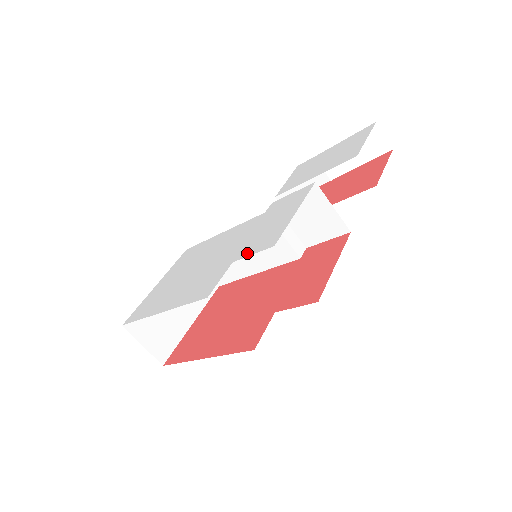
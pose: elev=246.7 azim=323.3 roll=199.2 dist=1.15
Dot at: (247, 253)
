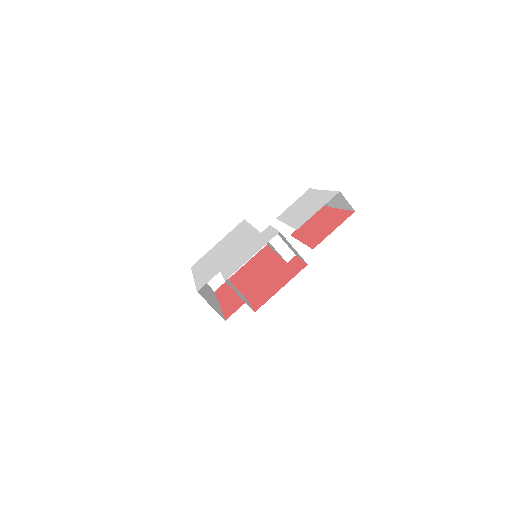
Dot at: (224, 271)
